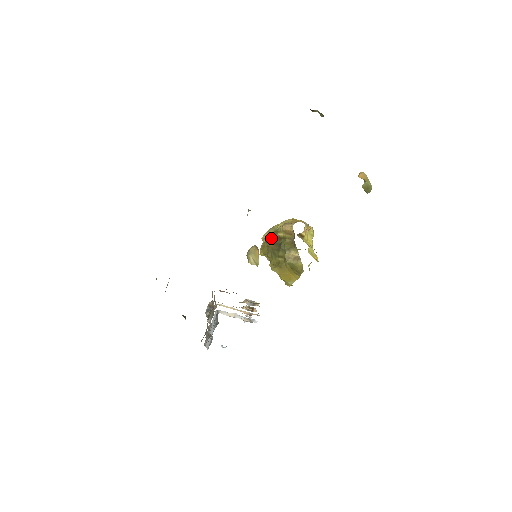
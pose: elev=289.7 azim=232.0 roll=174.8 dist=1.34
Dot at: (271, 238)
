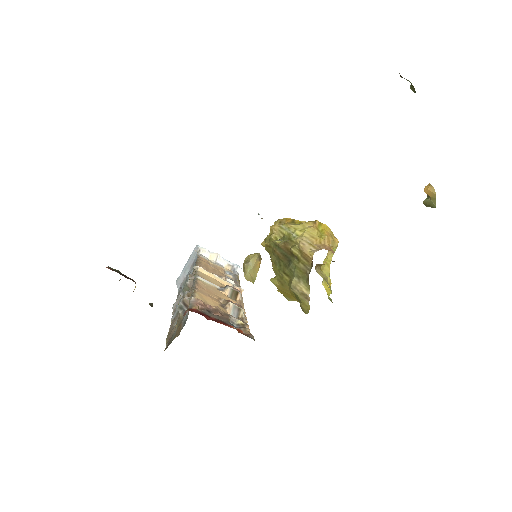
Dot at: (281, 245)
